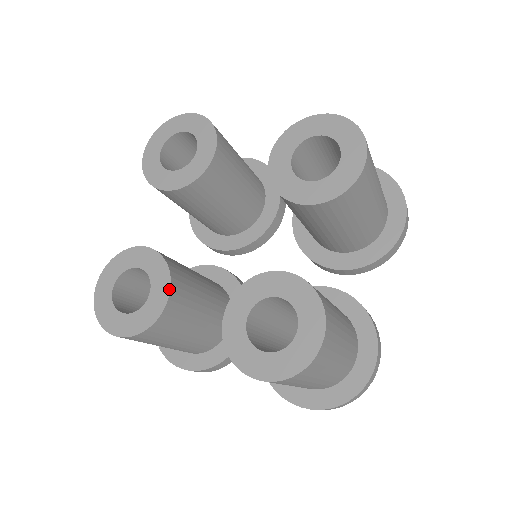
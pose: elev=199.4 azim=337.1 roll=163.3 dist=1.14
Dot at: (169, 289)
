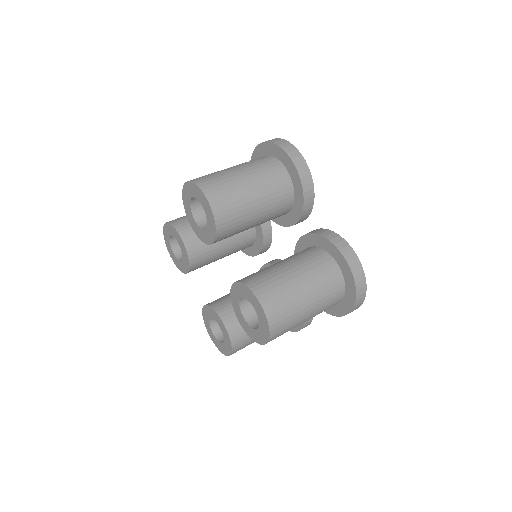
Dot at: (188, 270)
